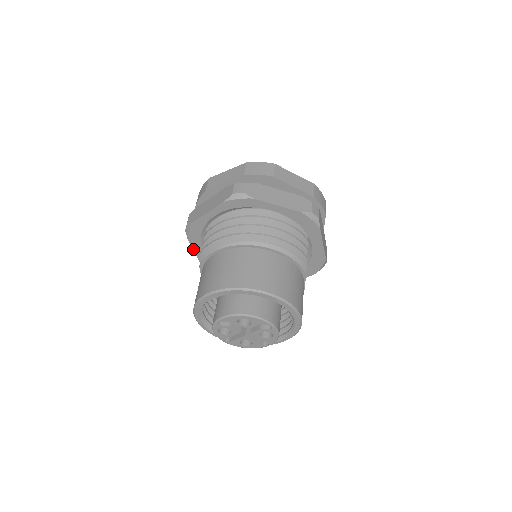
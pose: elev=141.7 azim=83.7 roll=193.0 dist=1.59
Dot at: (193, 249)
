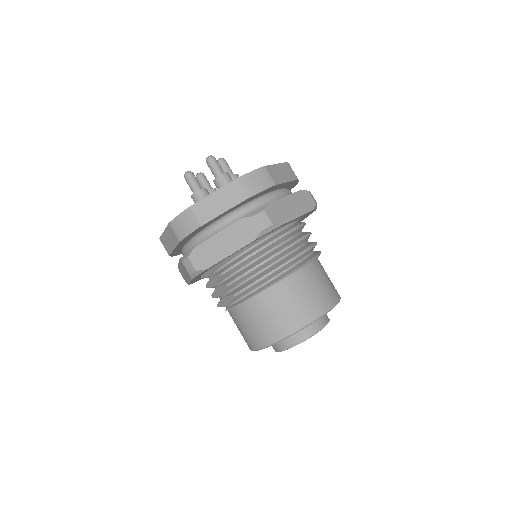
Dot at: occluded
